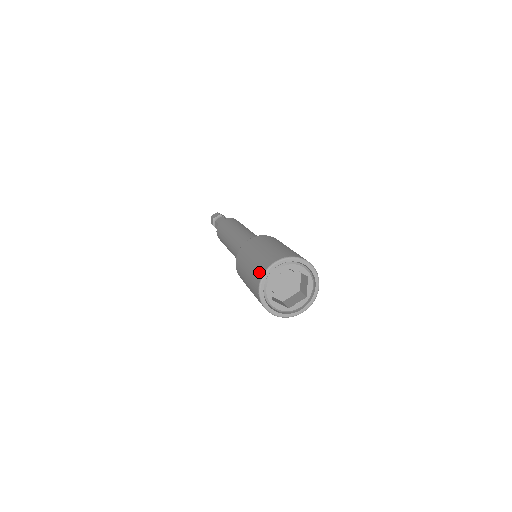
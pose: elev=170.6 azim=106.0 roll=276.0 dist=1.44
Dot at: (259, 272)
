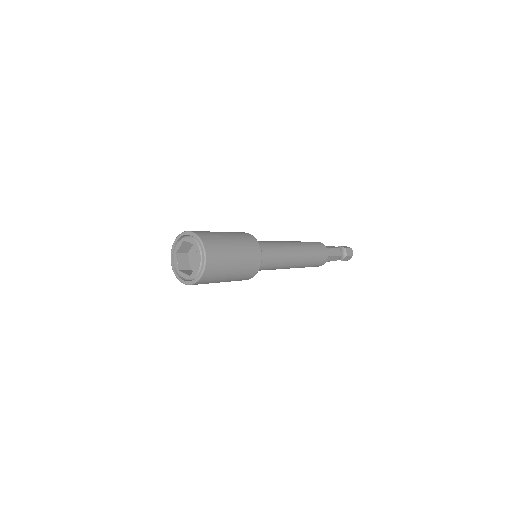
Dot at: occluded
